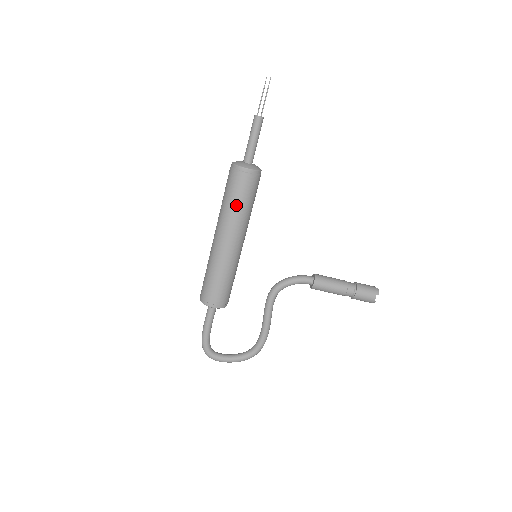
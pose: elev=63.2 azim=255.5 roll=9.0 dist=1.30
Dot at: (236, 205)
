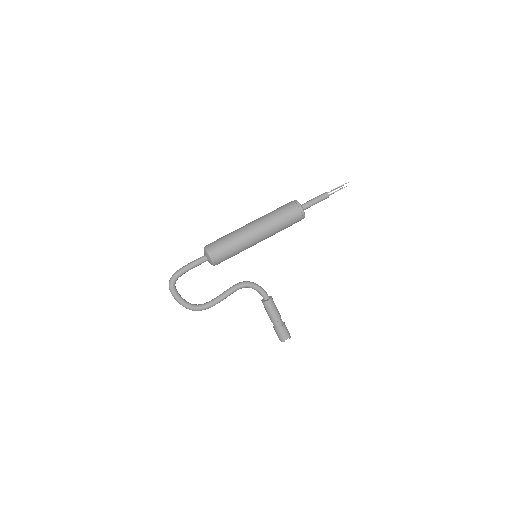
Dot at: (281, 220)
